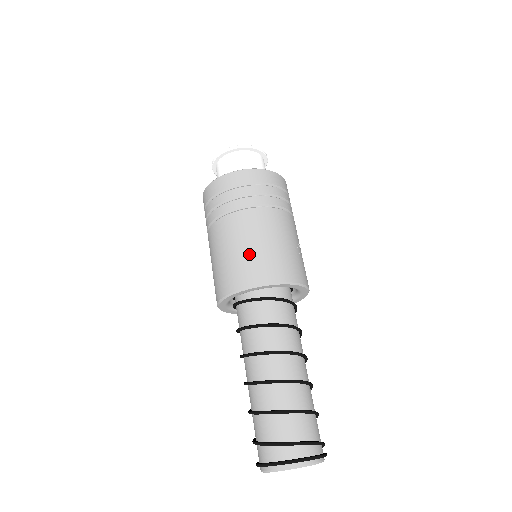
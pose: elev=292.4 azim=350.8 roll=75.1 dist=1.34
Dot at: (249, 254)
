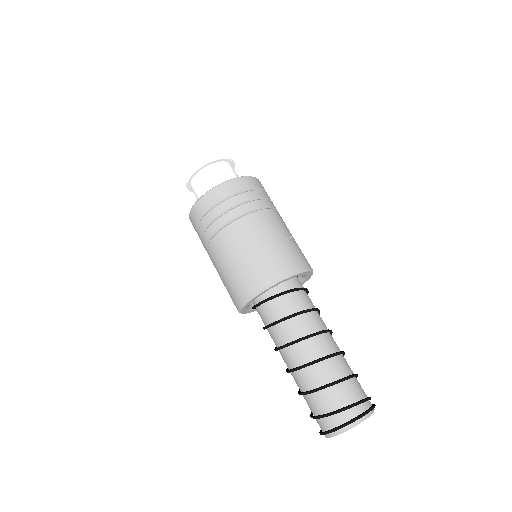
Dot at: (245, 265)
